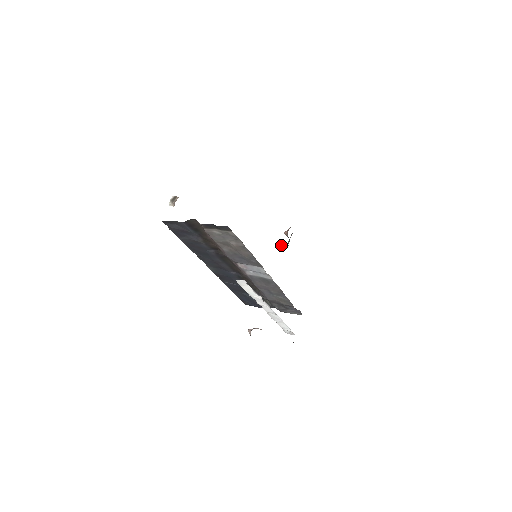
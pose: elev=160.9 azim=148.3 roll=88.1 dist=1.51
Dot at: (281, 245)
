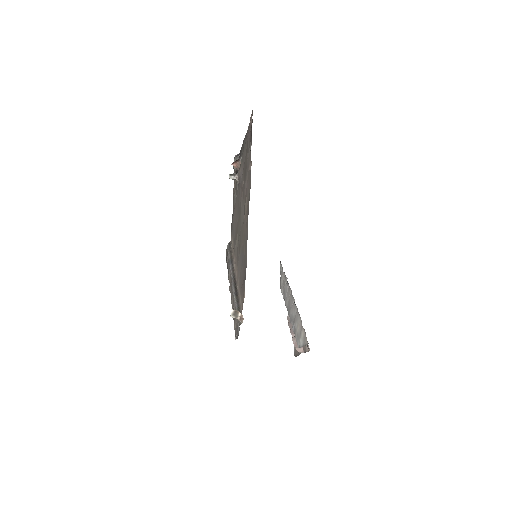
Dot at: (233, 179)
